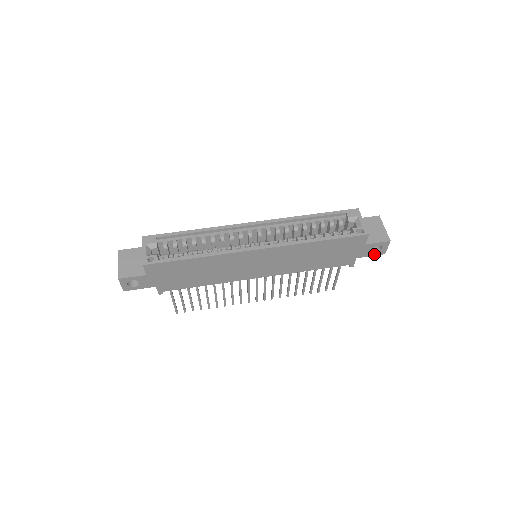
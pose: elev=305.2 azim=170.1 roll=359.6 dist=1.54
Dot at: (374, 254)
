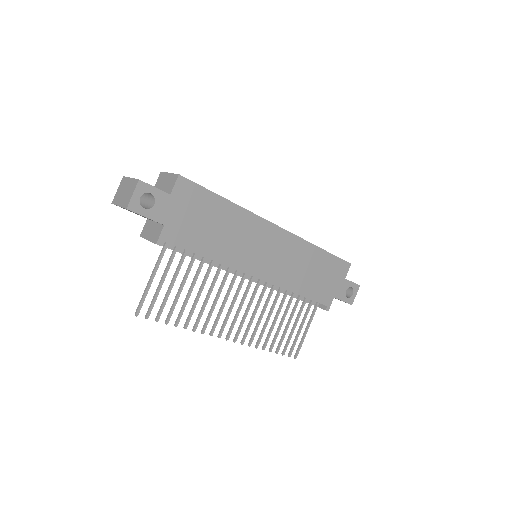
Dot at: (346, 300)
